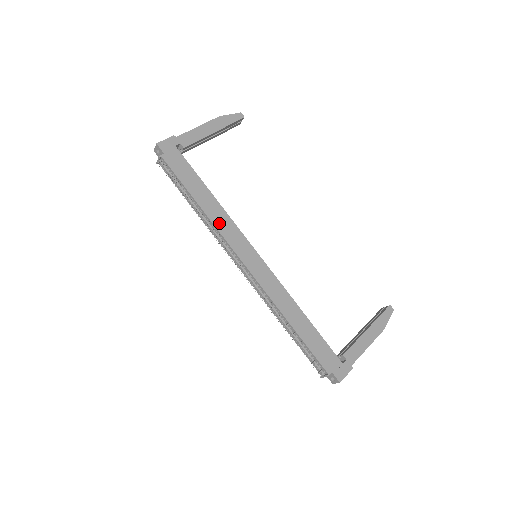
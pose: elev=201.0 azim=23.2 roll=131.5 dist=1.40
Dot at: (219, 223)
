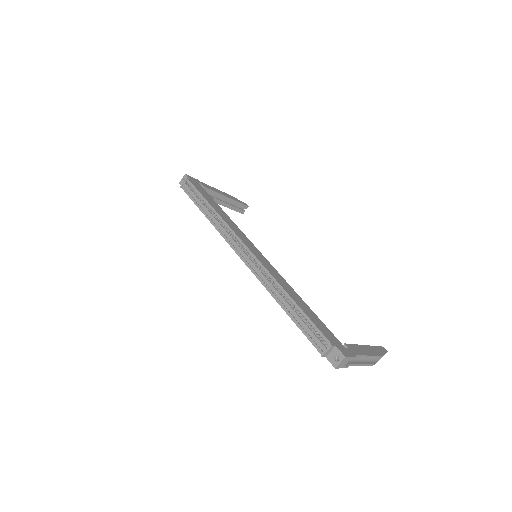
Dot at: (228, 222)
